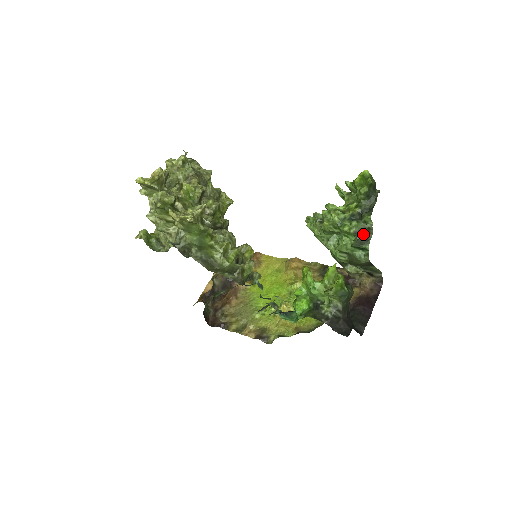
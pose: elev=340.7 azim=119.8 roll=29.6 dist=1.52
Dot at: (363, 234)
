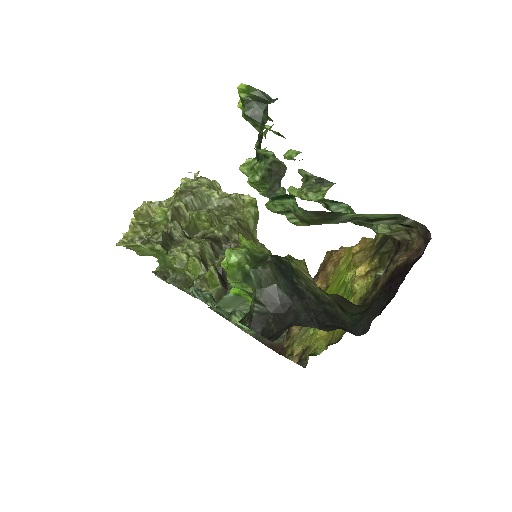
Dot at: (274, 174)
